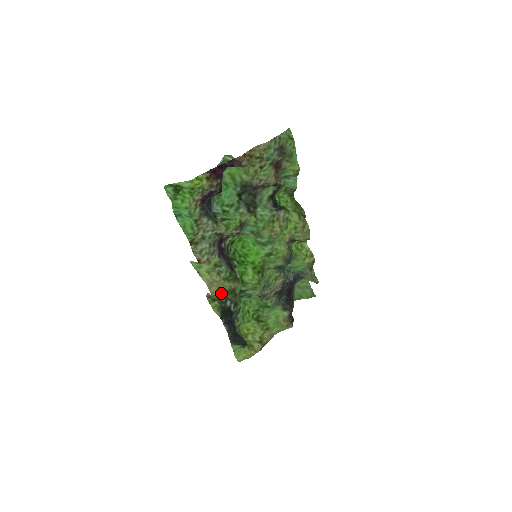
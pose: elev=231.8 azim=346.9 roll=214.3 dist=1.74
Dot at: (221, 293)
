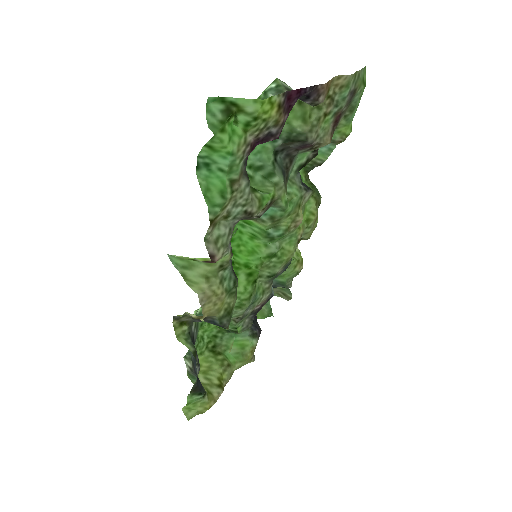
Dot at: (214, 314)
